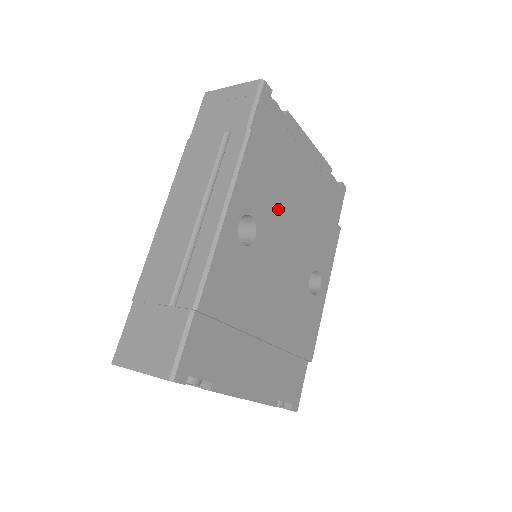
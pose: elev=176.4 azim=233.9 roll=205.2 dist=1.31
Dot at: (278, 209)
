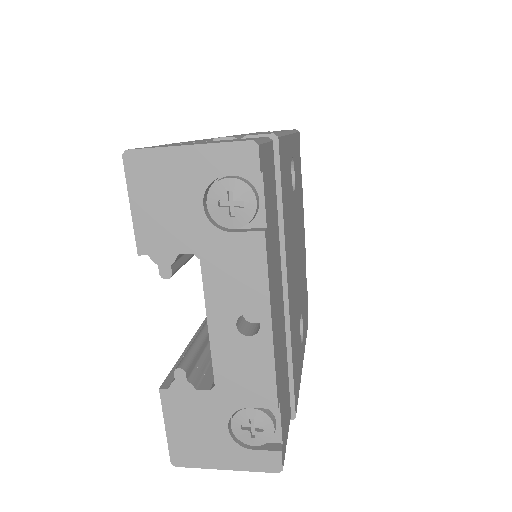
Dot at: (299, 209)
